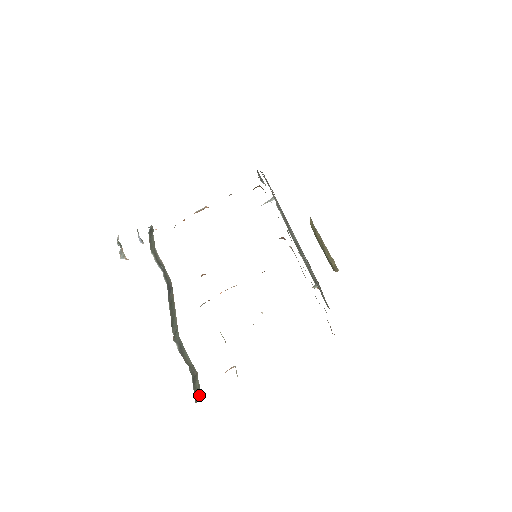
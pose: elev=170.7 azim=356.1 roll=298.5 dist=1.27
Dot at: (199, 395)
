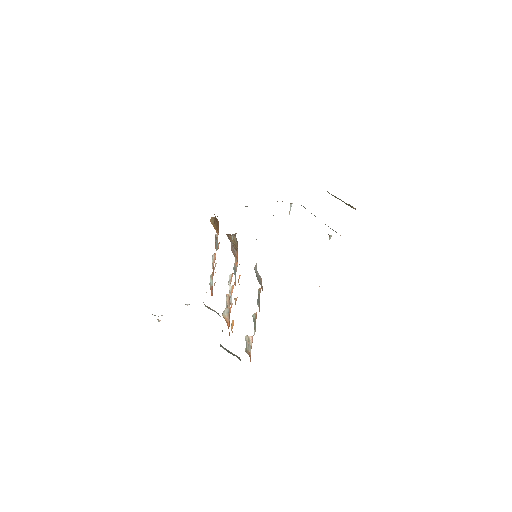
Dot at: occluded
